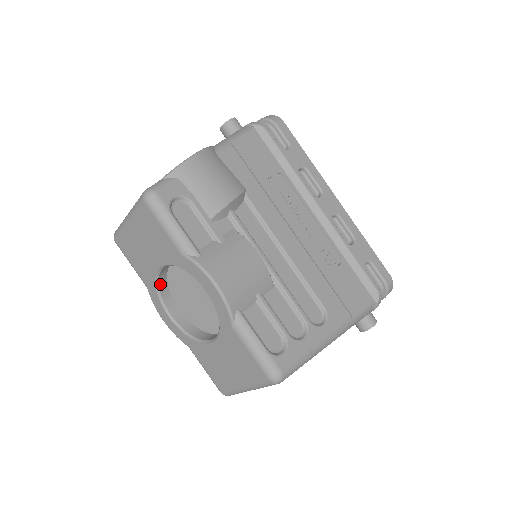
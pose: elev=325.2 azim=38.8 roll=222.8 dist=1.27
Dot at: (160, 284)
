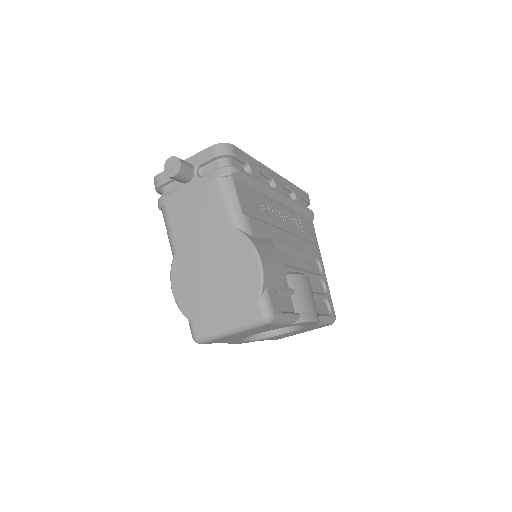
Dot at: occluded
